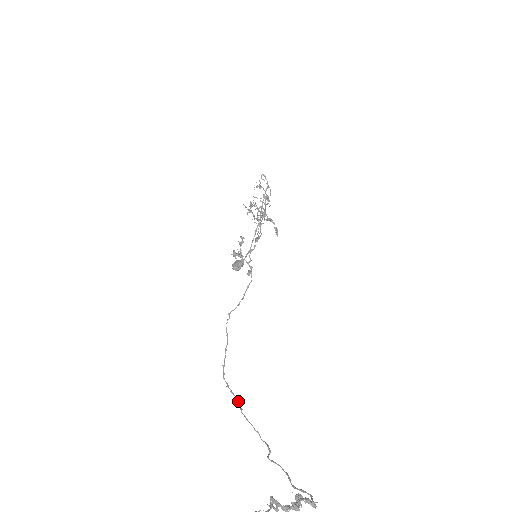
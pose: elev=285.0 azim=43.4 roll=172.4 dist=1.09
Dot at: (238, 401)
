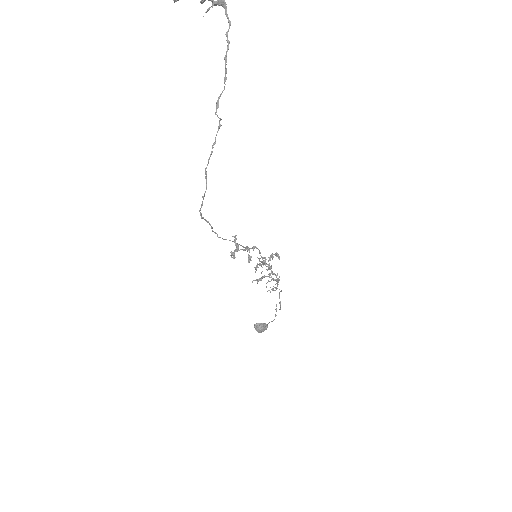
Dot at: (206, 182)
